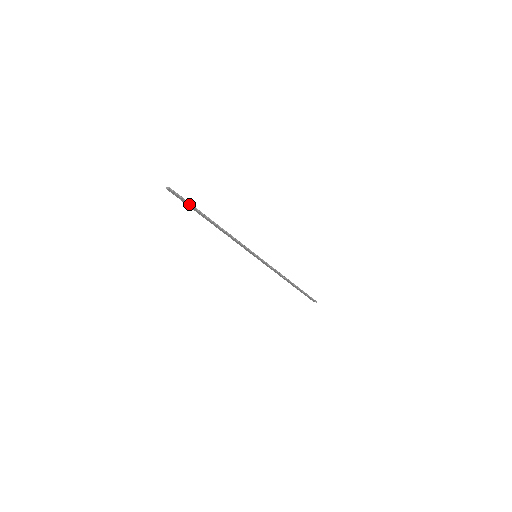
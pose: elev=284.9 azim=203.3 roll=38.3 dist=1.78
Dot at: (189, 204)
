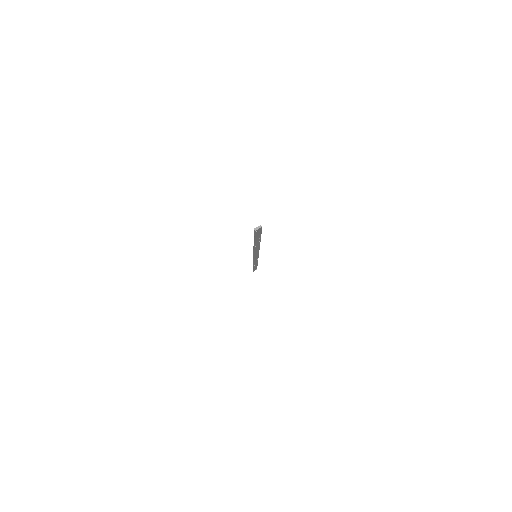
Dot at: occluded
